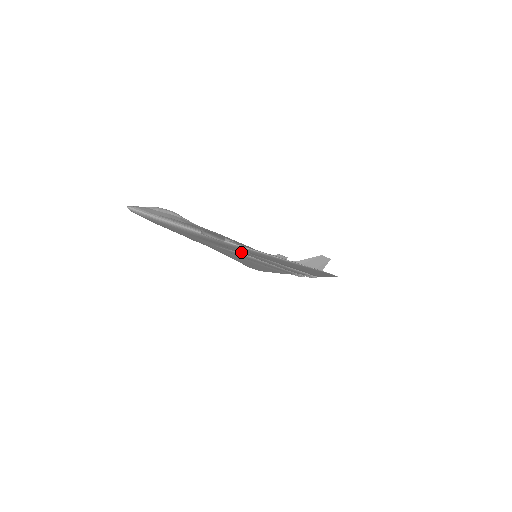
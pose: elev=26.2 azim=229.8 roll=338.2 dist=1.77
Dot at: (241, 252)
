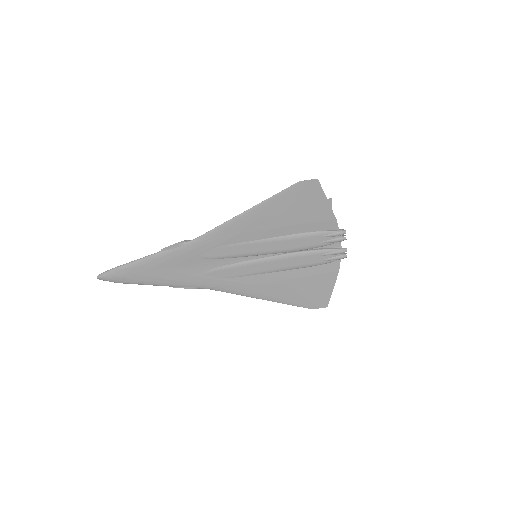
Dot at: (226, 254)
